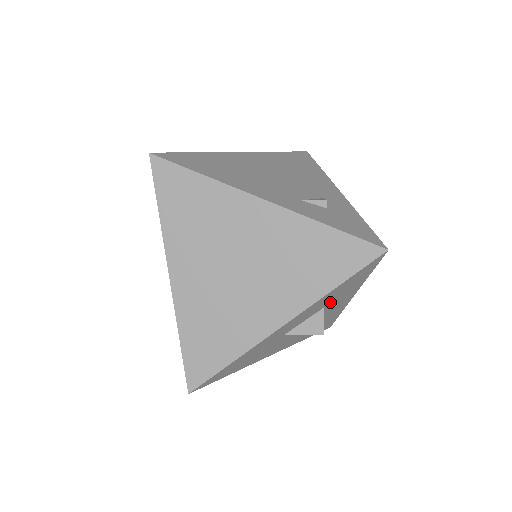
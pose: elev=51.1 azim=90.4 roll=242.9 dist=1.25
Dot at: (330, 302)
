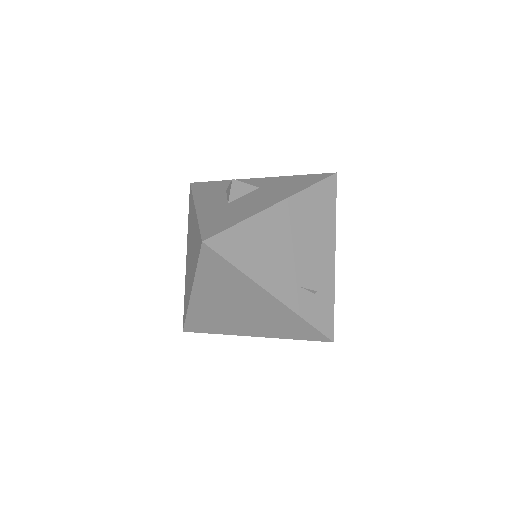
Dot at: occluded
